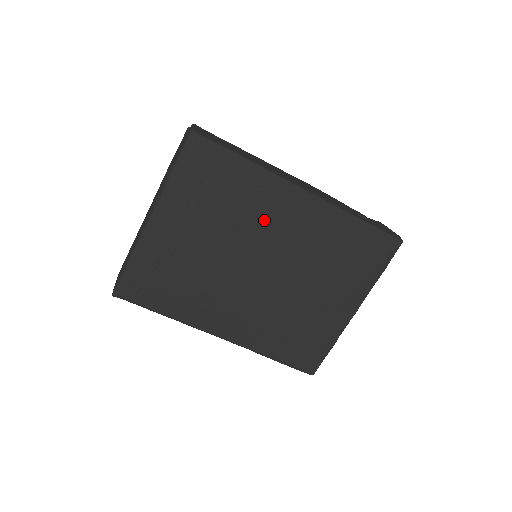
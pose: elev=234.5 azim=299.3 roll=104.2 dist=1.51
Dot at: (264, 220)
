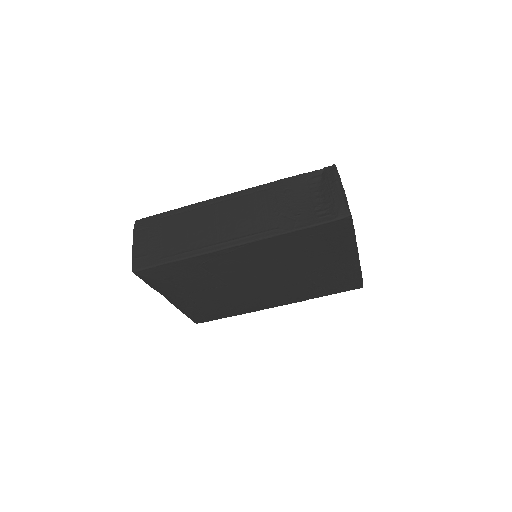
Dot at: (230, 270)
